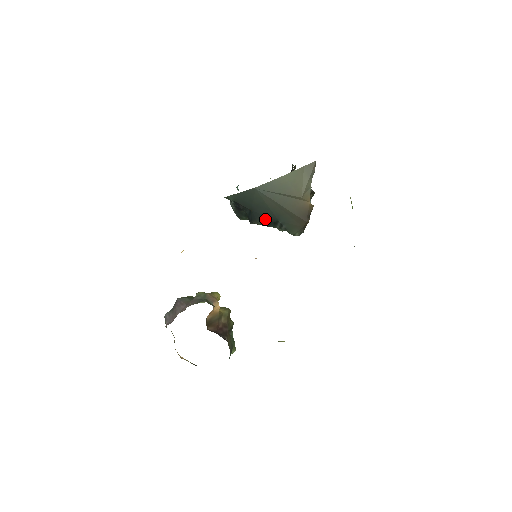
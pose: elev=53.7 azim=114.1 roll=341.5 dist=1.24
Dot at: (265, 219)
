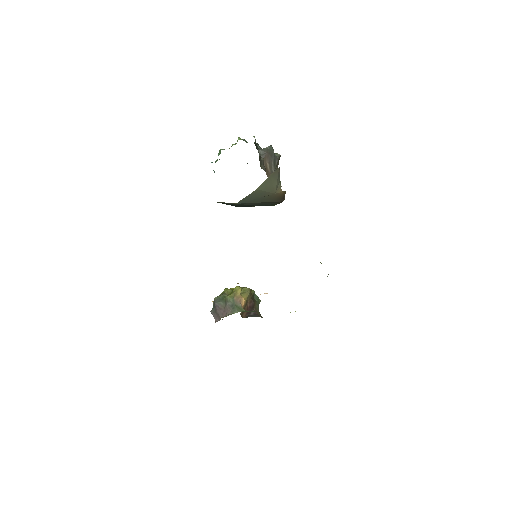
Dot at: (249, 206)
